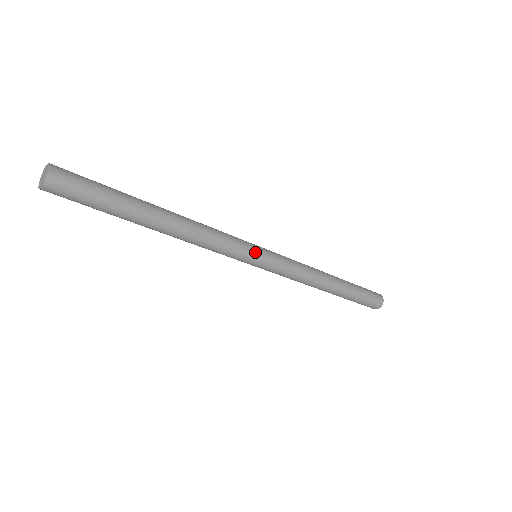
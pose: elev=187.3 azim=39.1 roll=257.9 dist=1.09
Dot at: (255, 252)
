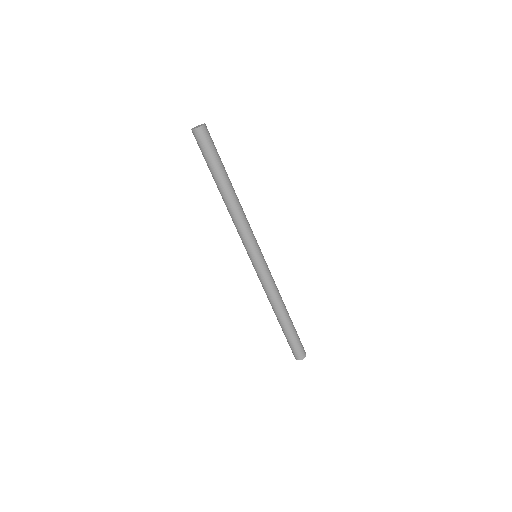
Dot at: (257, 252)
